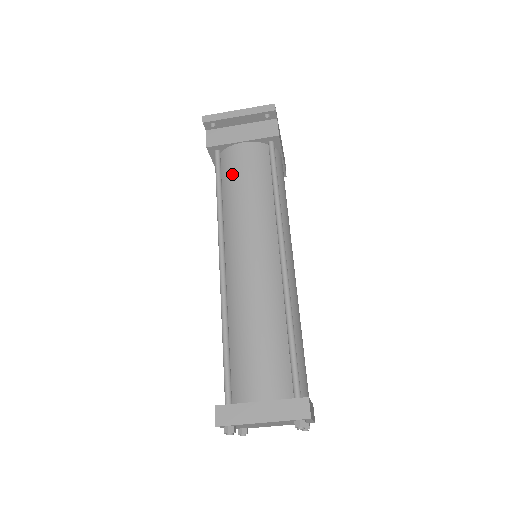
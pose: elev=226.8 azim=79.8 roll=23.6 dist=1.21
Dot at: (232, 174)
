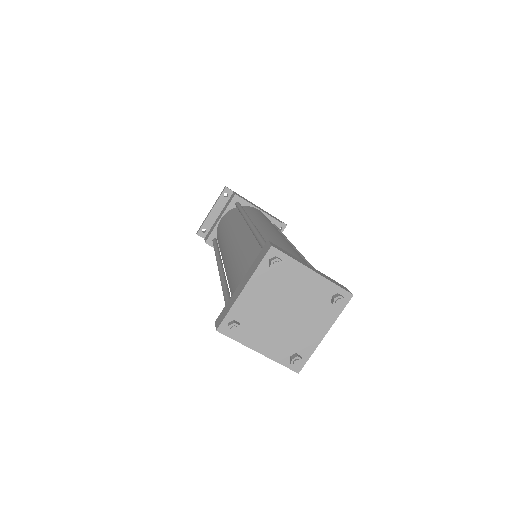
Dot at: (218, 234)
